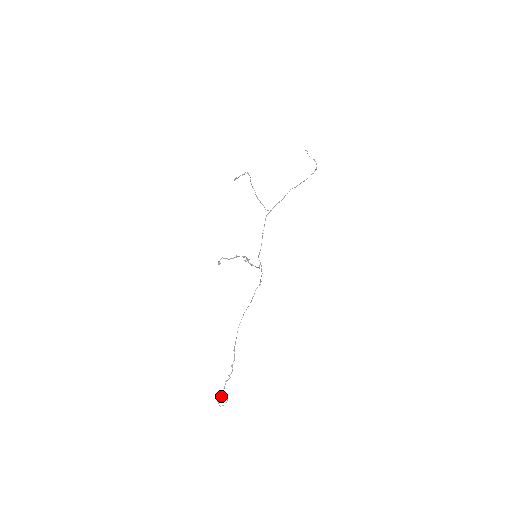
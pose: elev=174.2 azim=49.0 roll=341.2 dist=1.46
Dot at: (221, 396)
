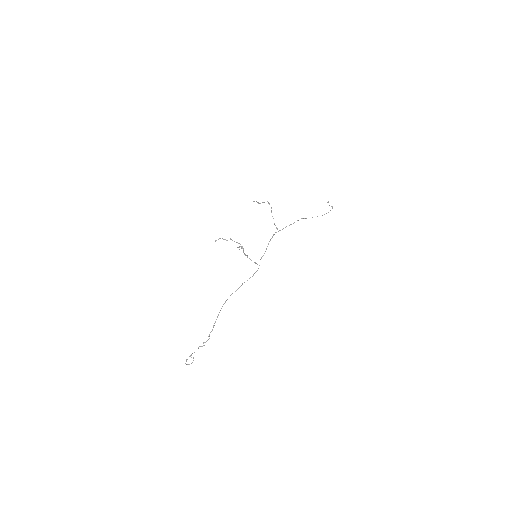
Dot at: (190, 356)
